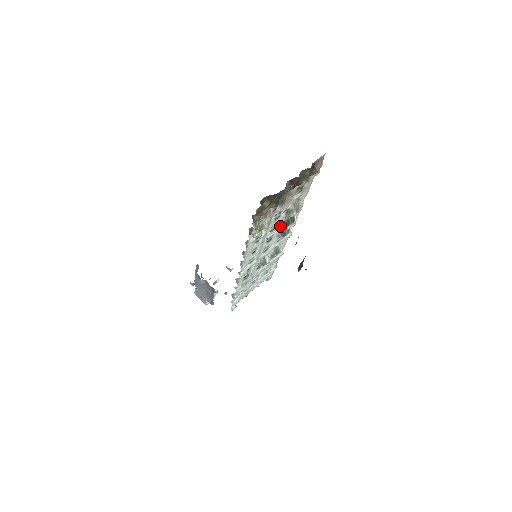
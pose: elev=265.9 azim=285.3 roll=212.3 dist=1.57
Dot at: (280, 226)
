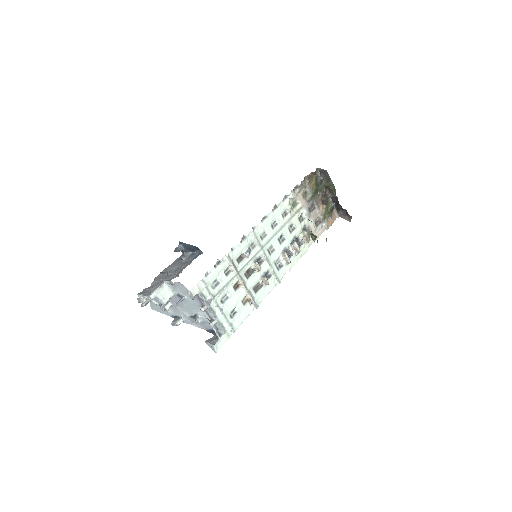
Dot at: (291, 241)
